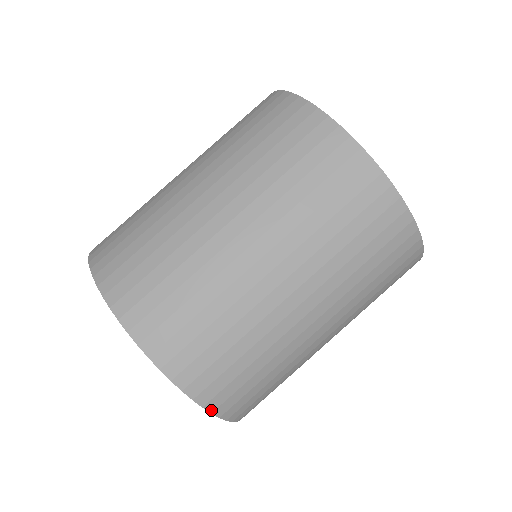
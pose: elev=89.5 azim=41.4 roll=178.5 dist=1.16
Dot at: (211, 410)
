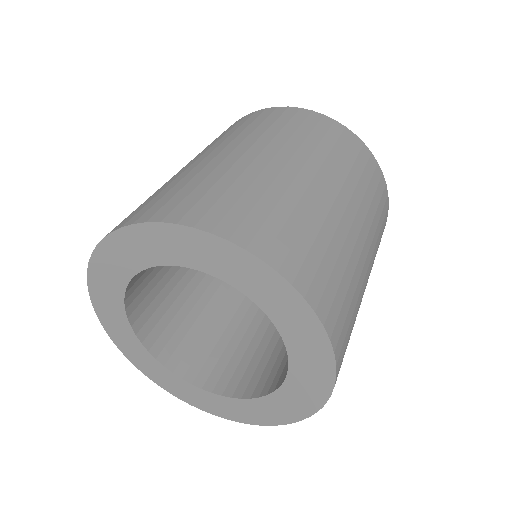
Dot at: (322, 321)
